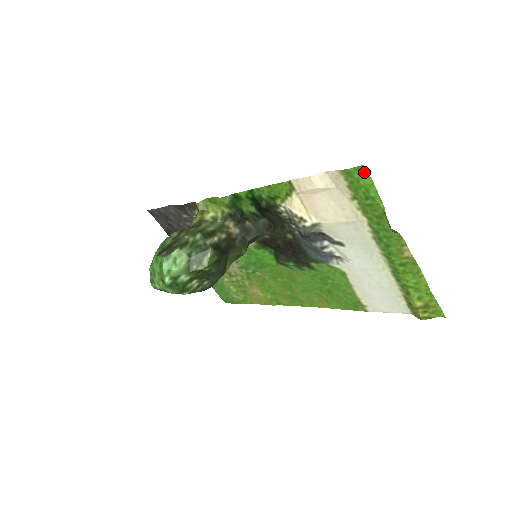
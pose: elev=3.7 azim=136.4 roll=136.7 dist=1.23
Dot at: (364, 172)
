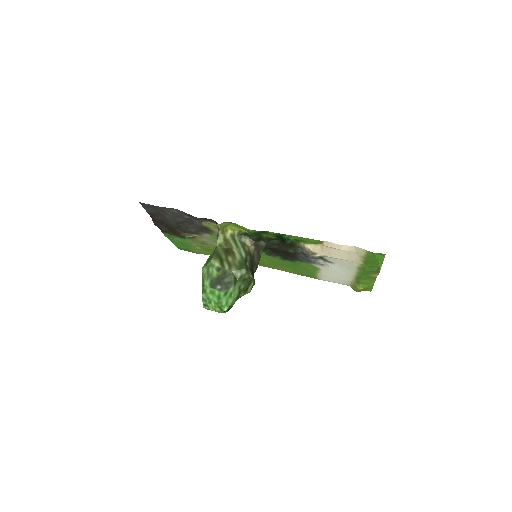
Dot at: (383, 255)
